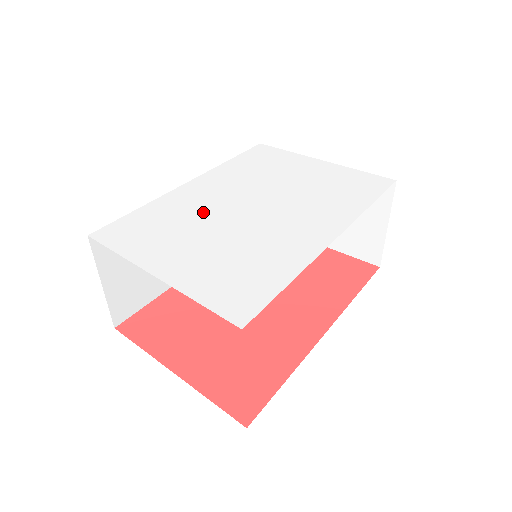
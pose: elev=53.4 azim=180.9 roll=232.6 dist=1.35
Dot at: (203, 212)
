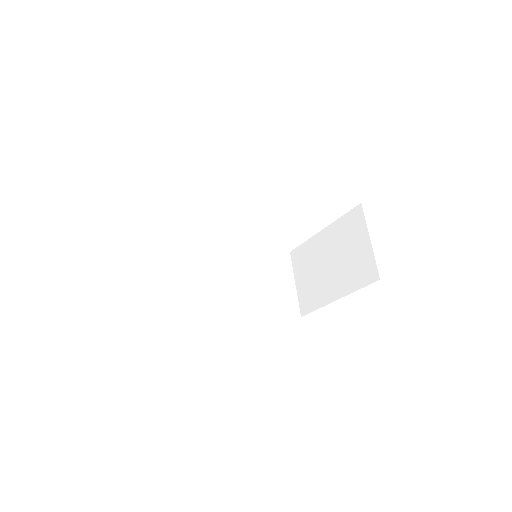
Dot at: occluded
